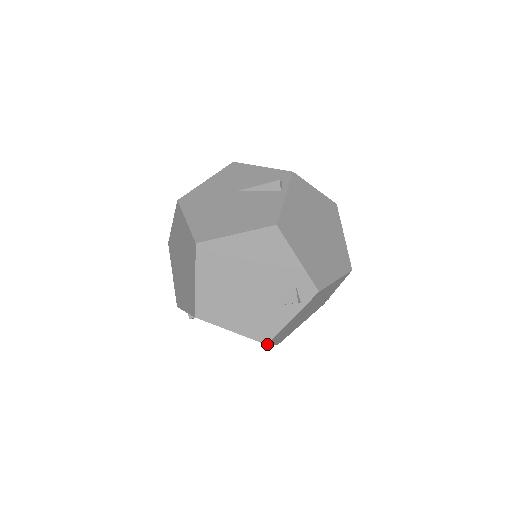
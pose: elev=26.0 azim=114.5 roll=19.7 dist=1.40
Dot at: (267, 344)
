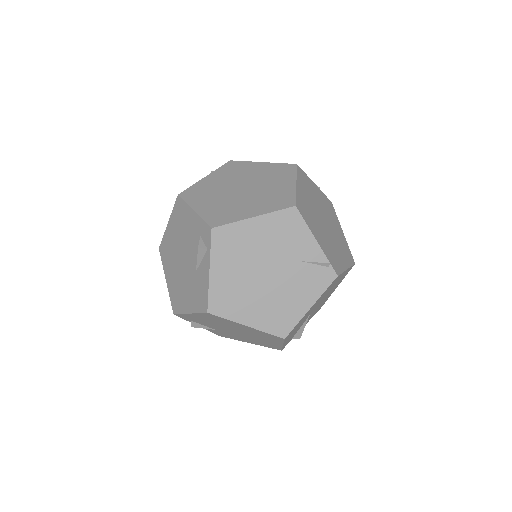
Dot at: (209, 312)
